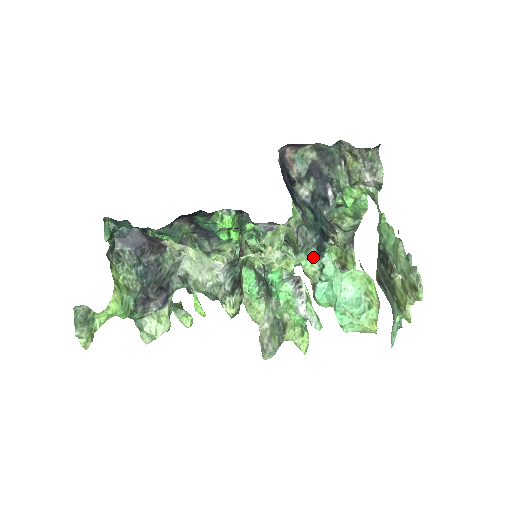
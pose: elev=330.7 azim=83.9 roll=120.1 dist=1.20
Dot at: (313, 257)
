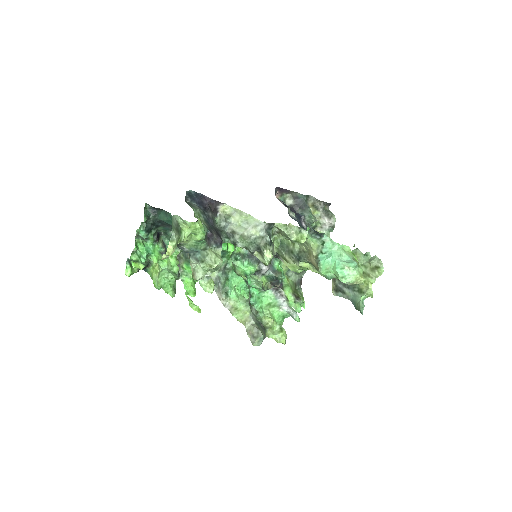
Dot at: (316, 237)
